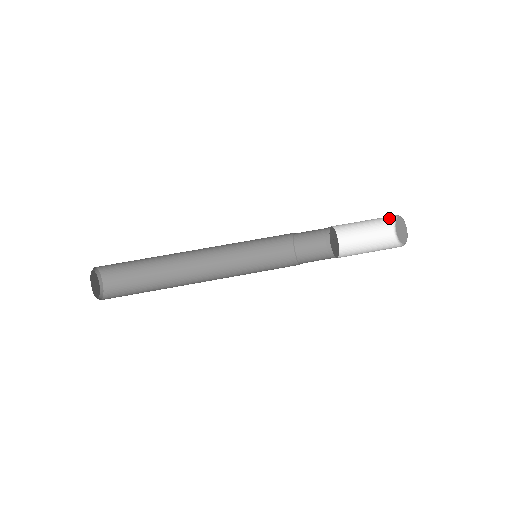
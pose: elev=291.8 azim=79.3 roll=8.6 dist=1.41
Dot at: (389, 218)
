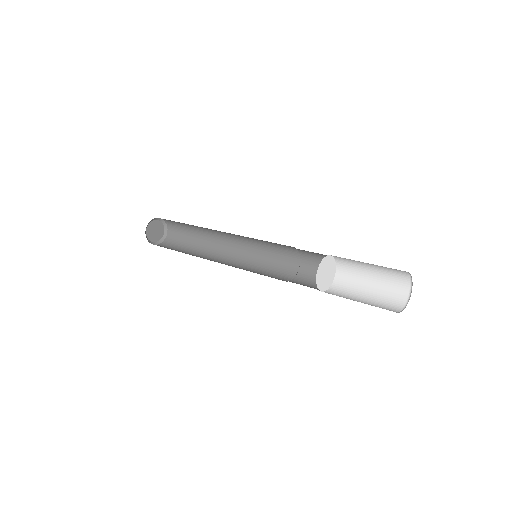
Dot at: (403, 273)
